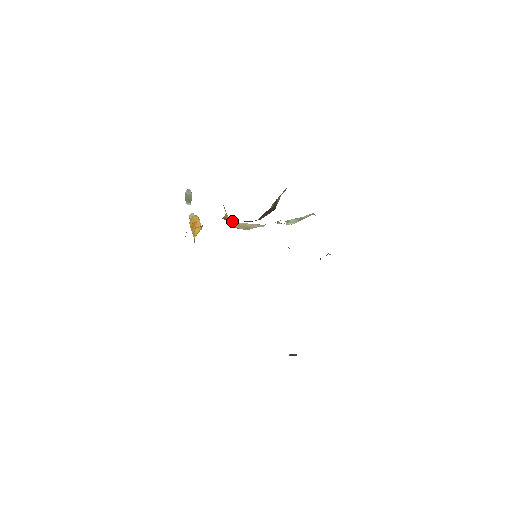
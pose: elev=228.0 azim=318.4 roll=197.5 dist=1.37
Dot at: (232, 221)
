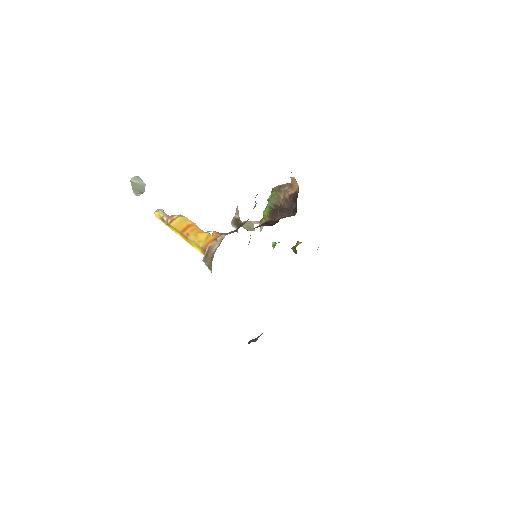
Dot at: occluded
